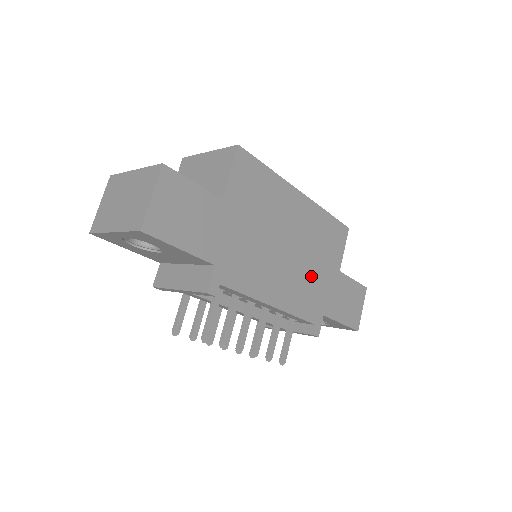
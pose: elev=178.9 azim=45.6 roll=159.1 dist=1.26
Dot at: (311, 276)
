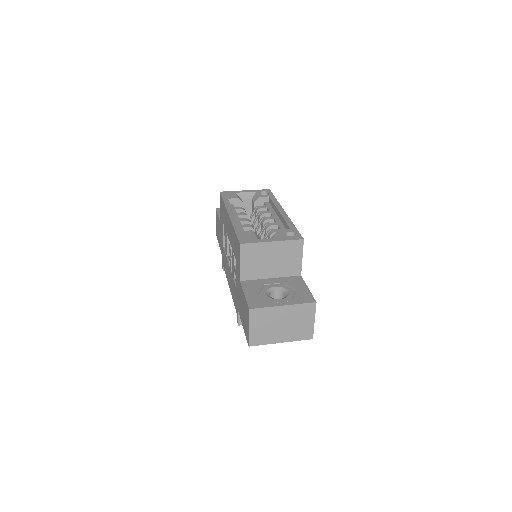
Dot at: occluded
